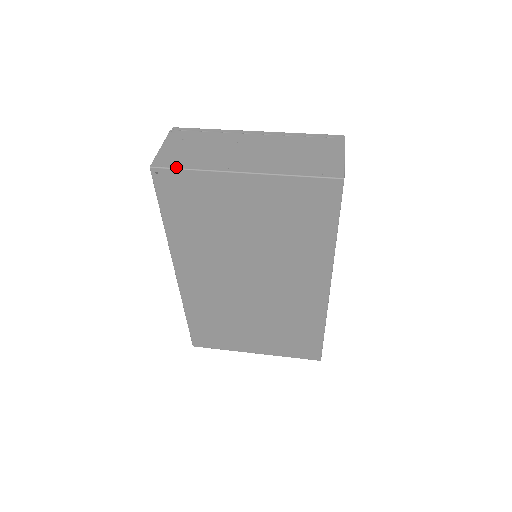
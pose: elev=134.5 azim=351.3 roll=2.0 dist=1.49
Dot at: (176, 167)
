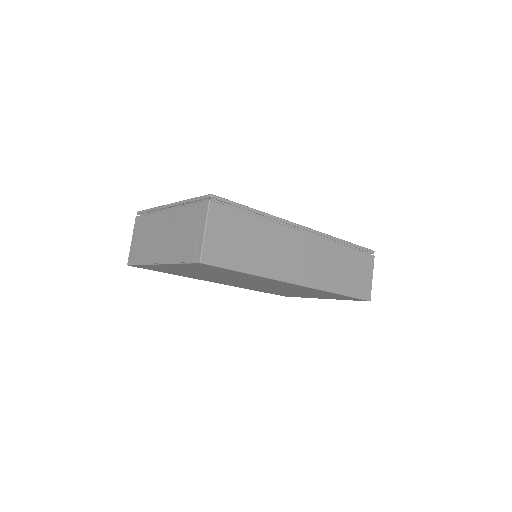
Dot at: (135, 264)
